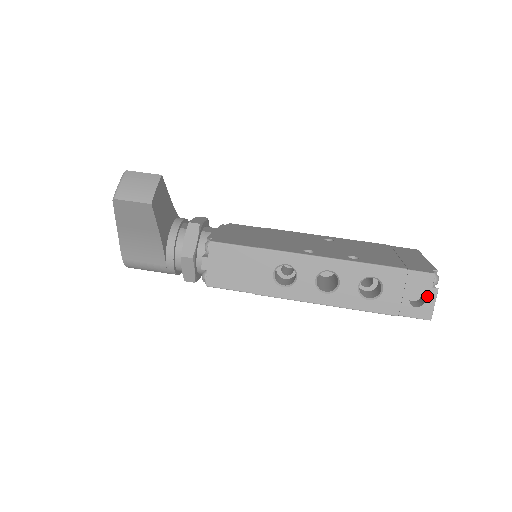
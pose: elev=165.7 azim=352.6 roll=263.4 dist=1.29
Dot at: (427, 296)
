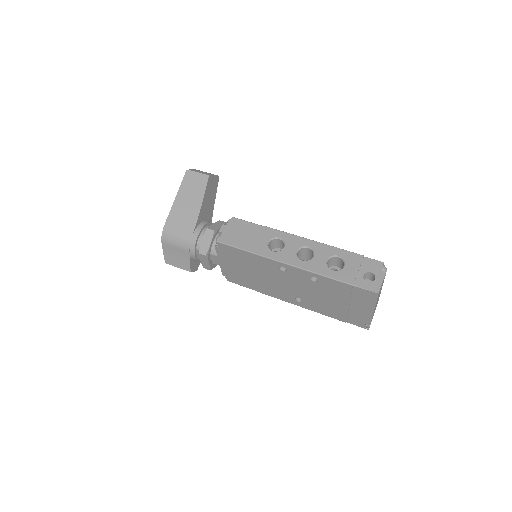
Dot at: (377, 276)
